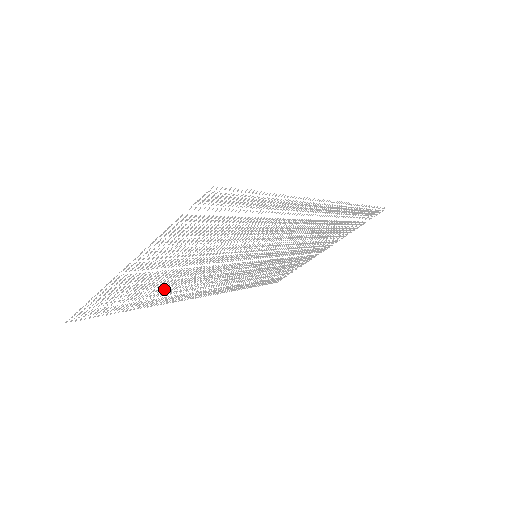
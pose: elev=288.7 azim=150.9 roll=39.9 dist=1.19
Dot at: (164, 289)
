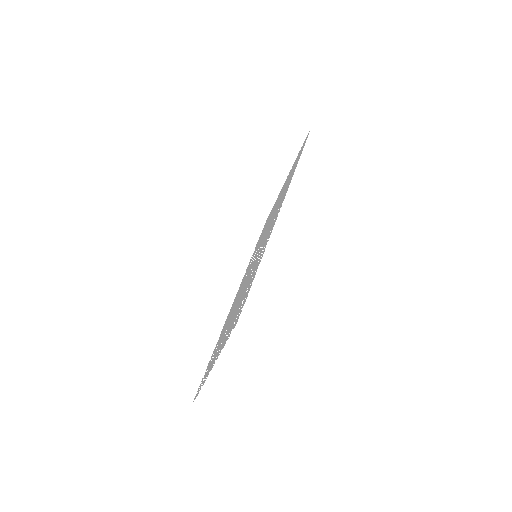
Dot at: (223, 331)
